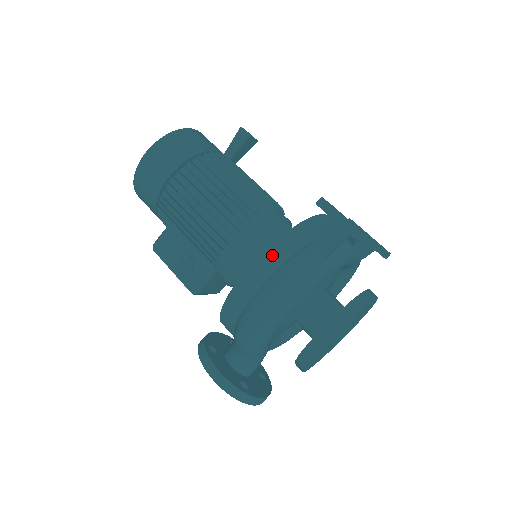
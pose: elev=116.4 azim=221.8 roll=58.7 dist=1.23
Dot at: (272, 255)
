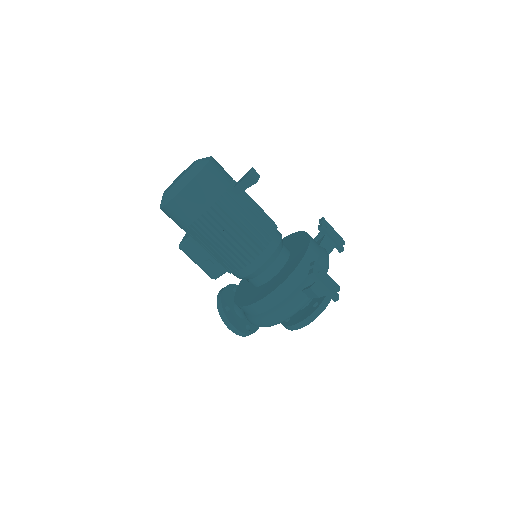
Dot at: (277, 295)
